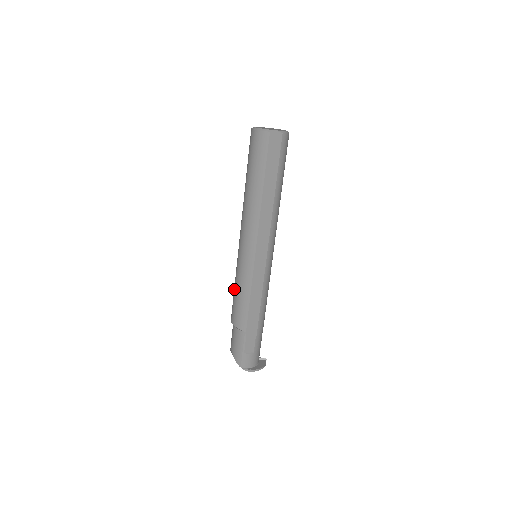
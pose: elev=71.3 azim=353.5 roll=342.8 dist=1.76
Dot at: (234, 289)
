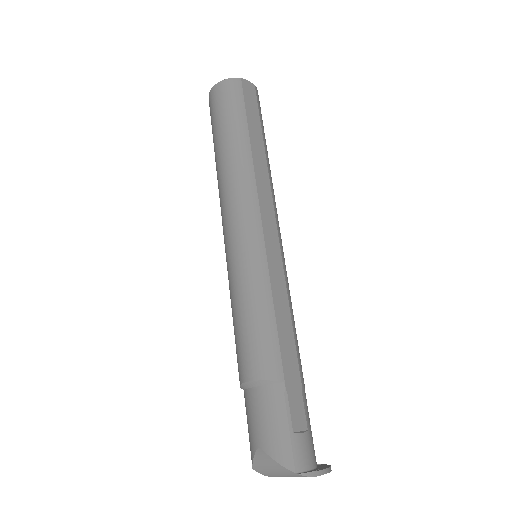
Dot at: (236, 314)
